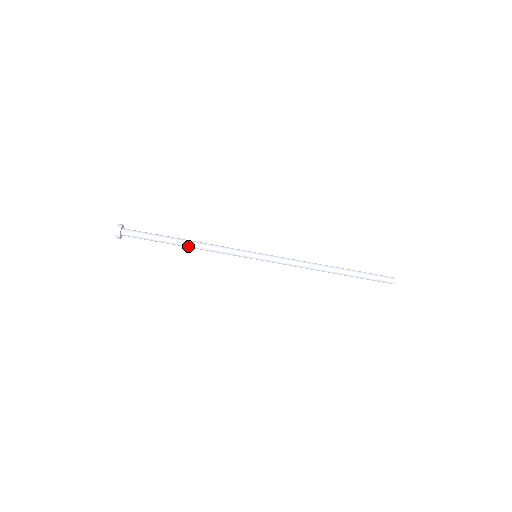
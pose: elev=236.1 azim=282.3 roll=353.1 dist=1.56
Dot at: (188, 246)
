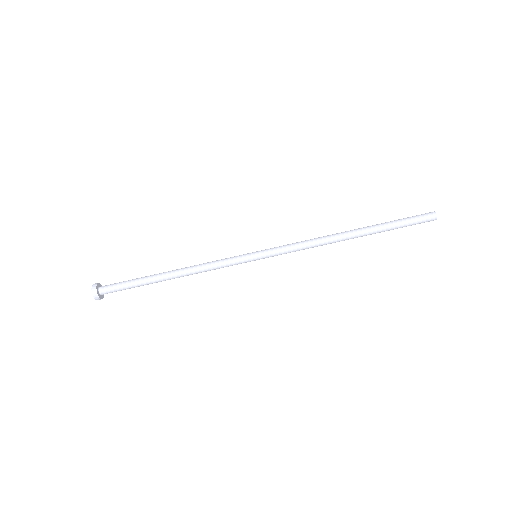
Dot at: (176, 277)
